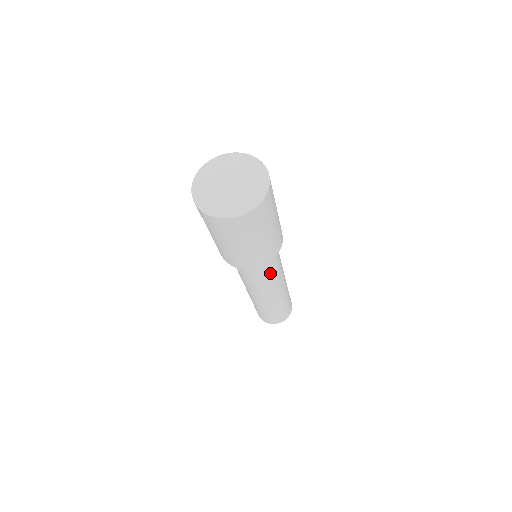
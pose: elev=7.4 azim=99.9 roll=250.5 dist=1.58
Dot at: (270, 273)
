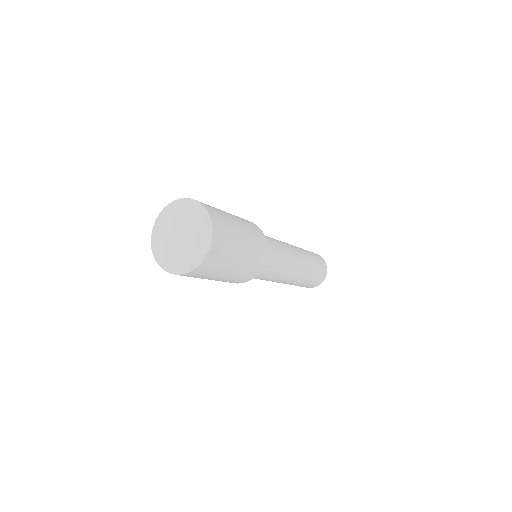
Dot at: (276, 264)
